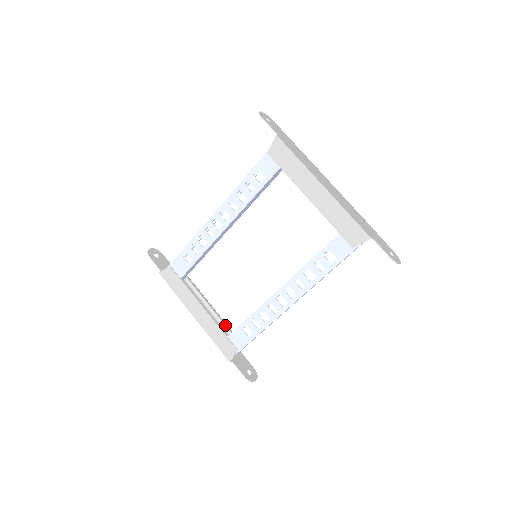
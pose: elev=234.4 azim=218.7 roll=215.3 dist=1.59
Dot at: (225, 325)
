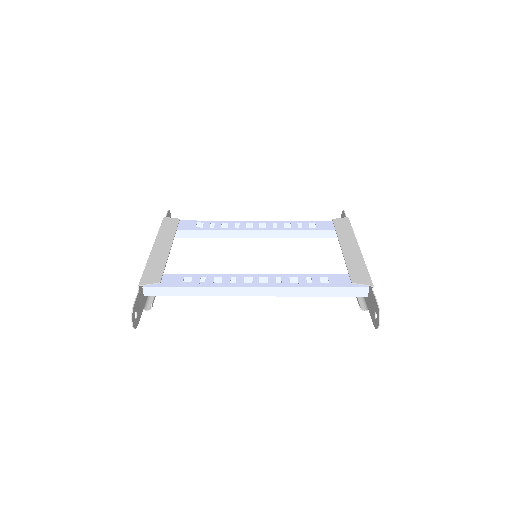
Dot at: occluded
